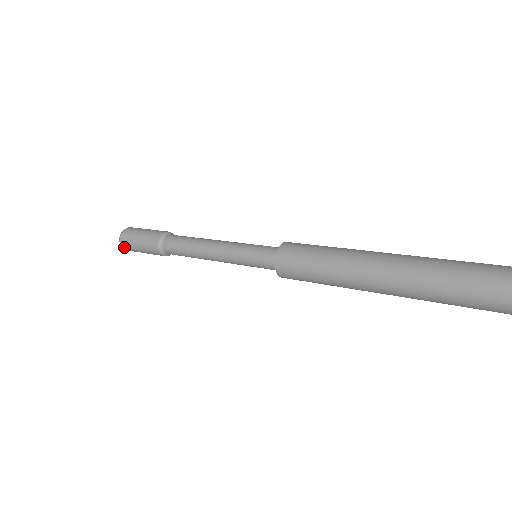
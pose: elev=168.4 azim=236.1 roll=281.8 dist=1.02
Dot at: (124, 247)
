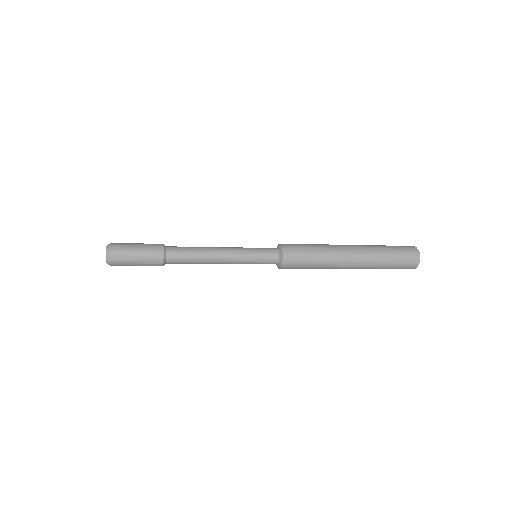
Dot at: (113, 264)
